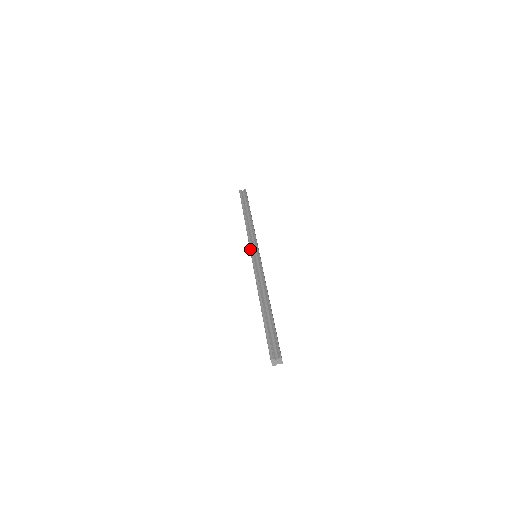
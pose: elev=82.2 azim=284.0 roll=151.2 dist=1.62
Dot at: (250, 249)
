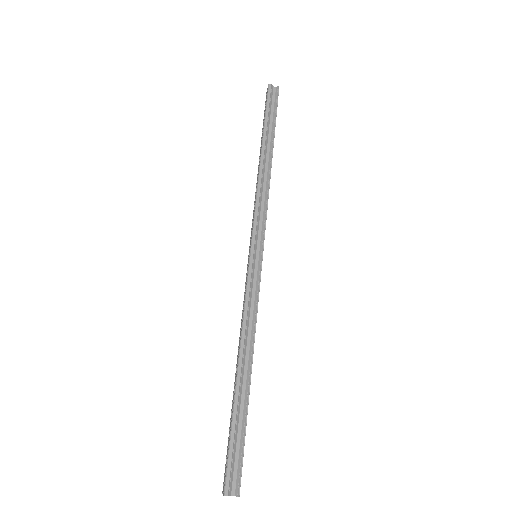
Dot at: (252, 241)
